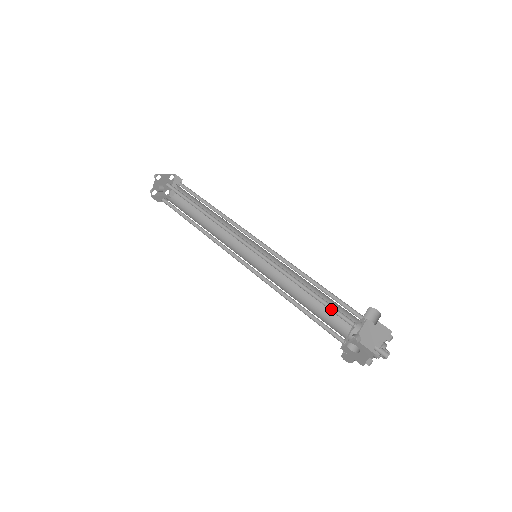
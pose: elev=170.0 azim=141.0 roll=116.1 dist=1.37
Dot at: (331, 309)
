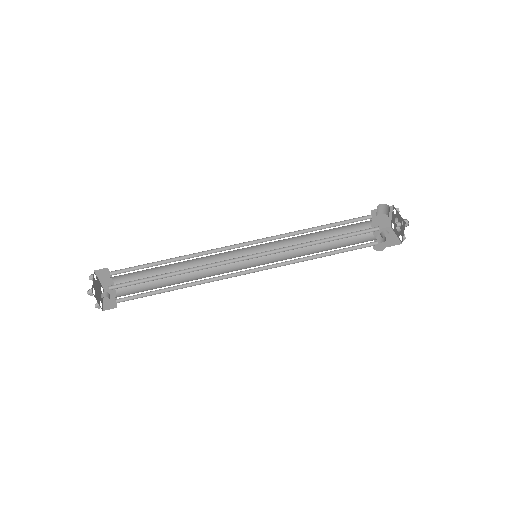
Dot at: (354, 234)
